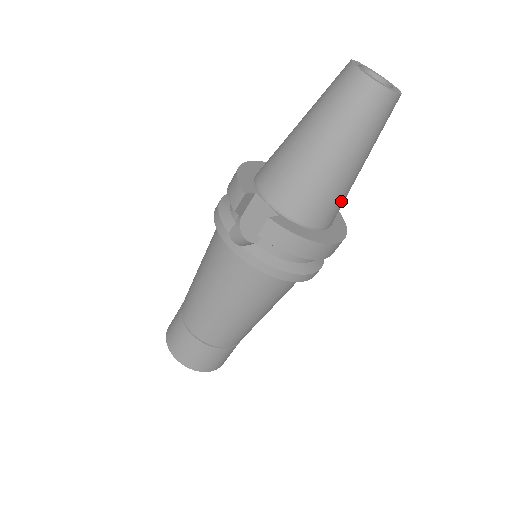
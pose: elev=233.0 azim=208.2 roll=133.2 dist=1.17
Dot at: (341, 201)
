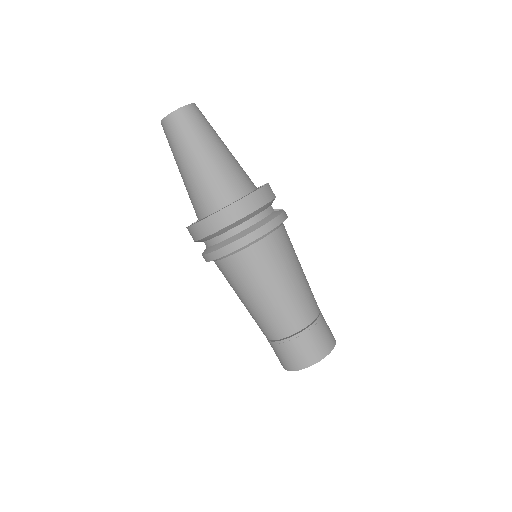
Dot at: (215, 184)
